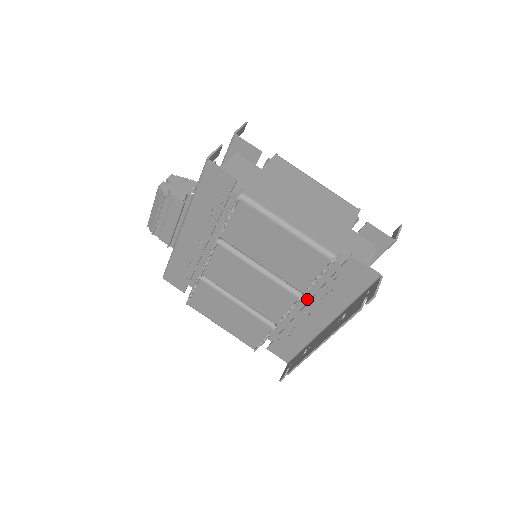
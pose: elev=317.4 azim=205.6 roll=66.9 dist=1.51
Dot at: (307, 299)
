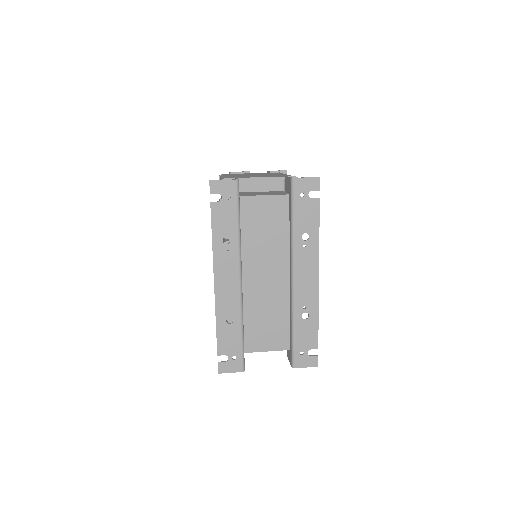
Dot at: occluded
